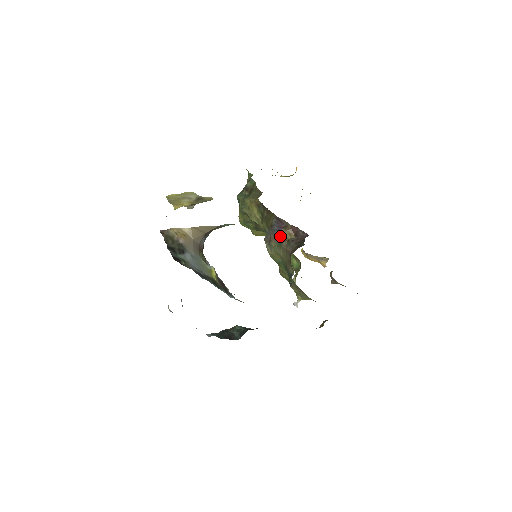
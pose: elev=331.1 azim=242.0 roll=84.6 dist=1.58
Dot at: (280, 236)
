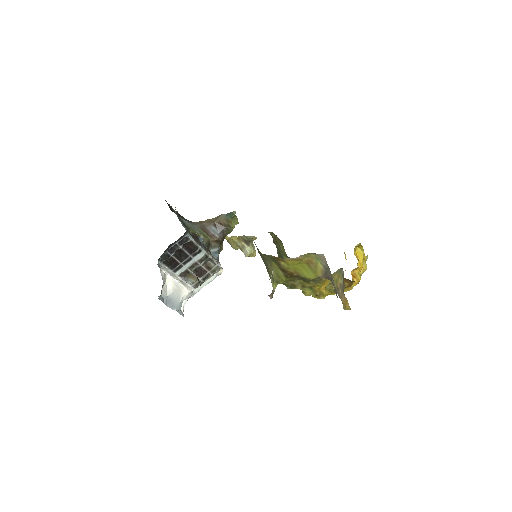
Dot at: occluded
